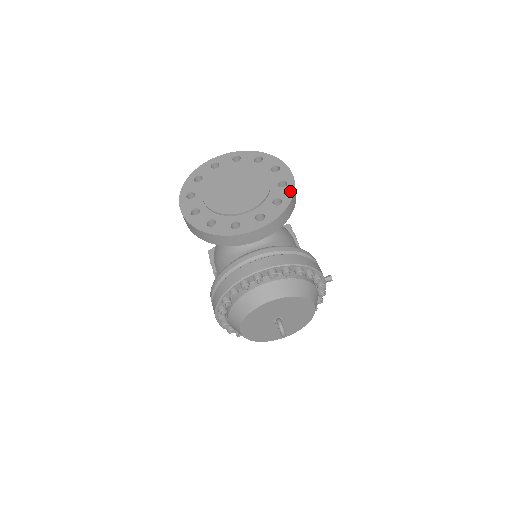
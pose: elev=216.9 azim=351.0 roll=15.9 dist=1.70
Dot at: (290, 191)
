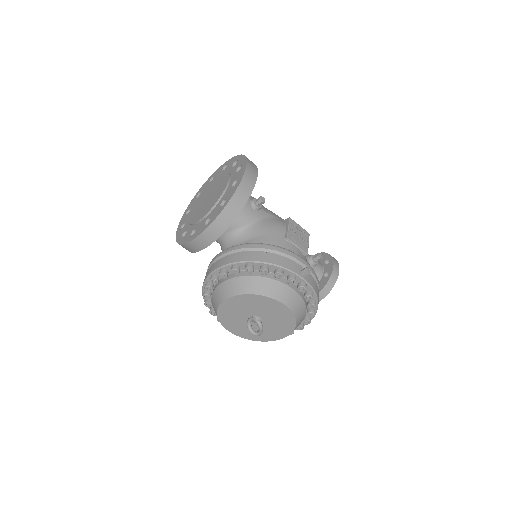
Dot at: (234, 189)
